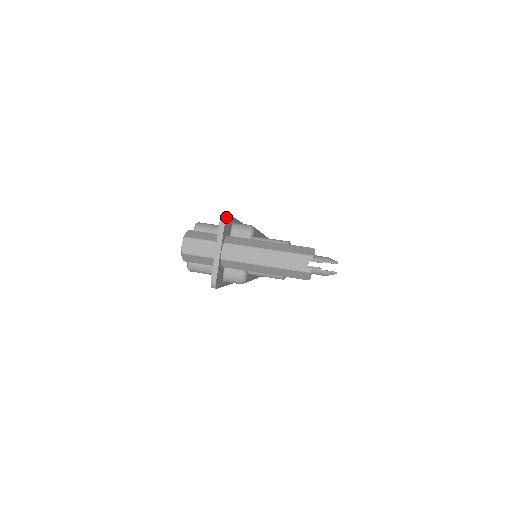
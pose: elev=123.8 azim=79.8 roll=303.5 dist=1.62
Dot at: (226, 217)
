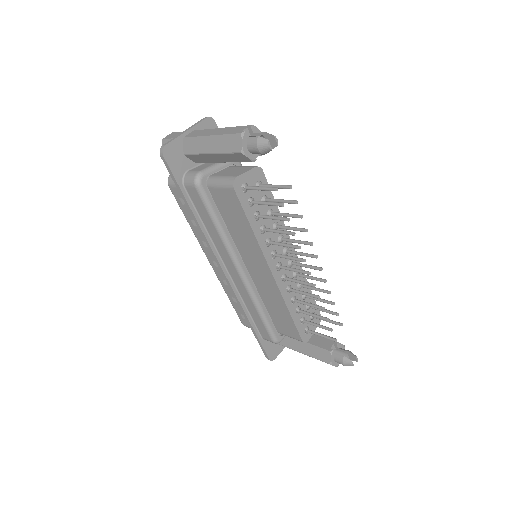
Dot at: (211, 119)
